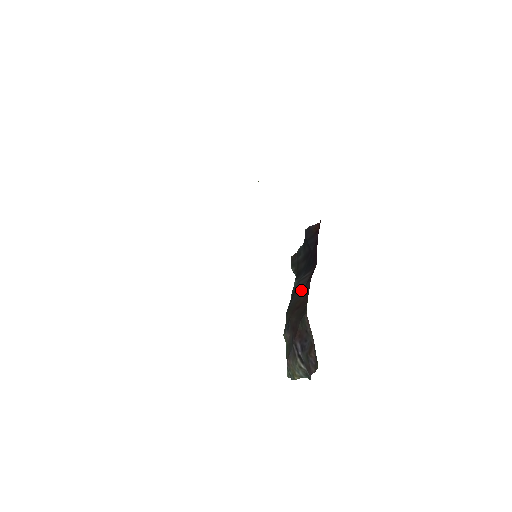
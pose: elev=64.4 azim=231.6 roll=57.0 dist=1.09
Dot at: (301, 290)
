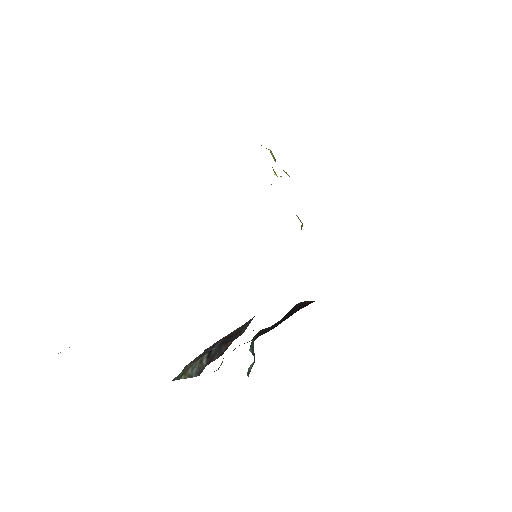
Dot at: occluded
